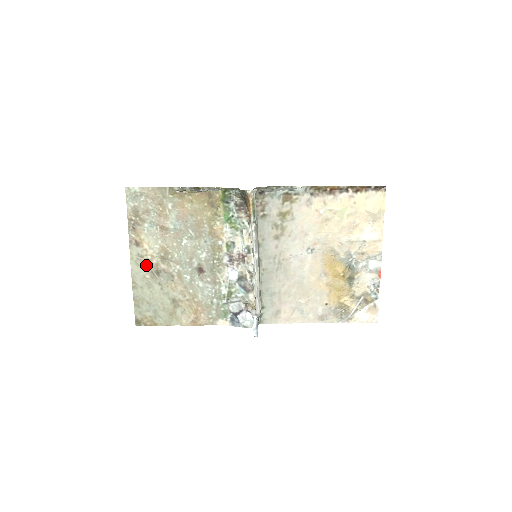
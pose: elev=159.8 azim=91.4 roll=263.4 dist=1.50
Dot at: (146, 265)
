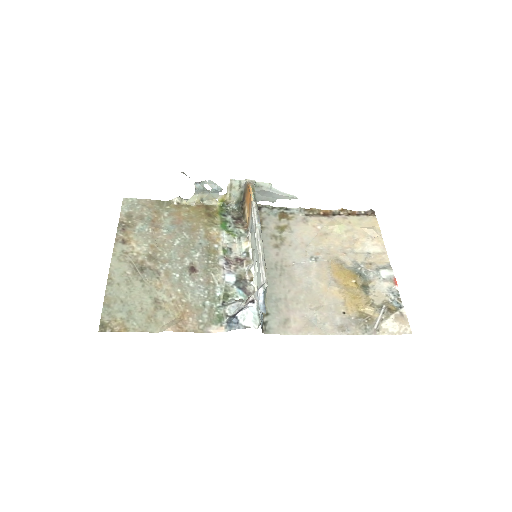
Dot at: (129, 261)
